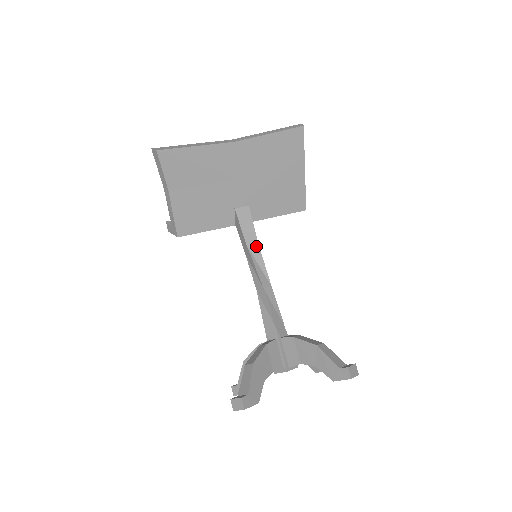
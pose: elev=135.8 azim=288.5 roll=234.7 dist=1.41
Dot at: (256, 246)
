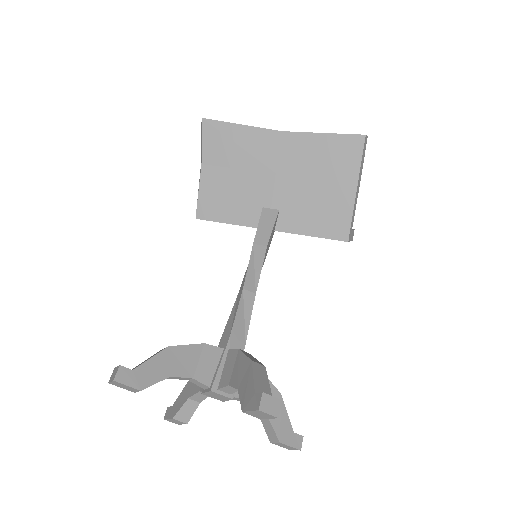
Dot at: (263, 248)
